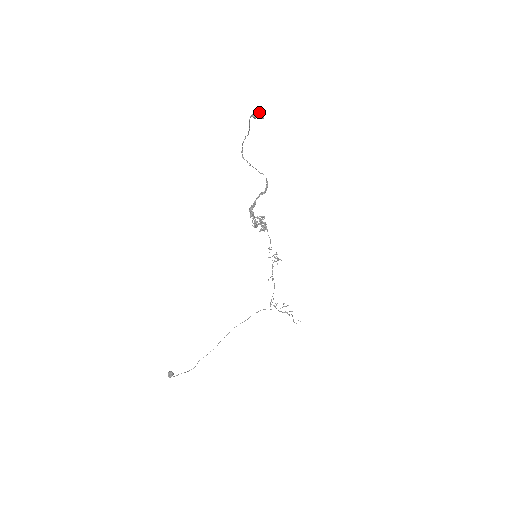
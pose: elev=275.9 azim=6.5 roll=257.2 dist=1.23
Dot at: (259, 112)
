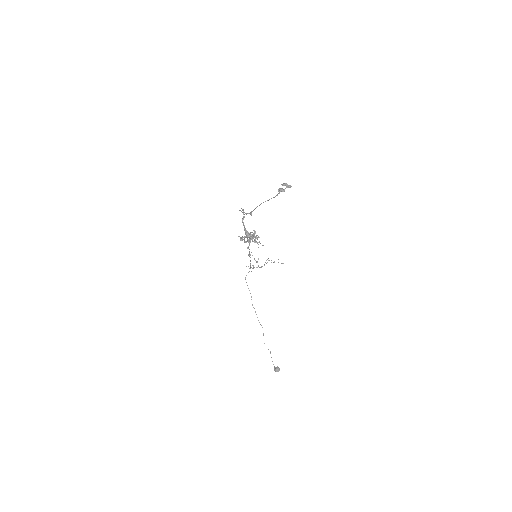
Dot at: occluded
